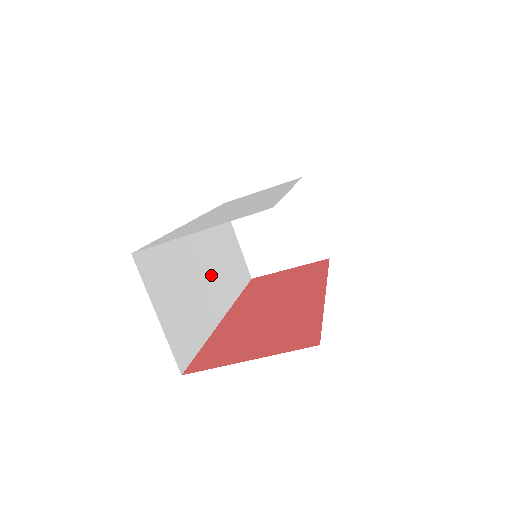
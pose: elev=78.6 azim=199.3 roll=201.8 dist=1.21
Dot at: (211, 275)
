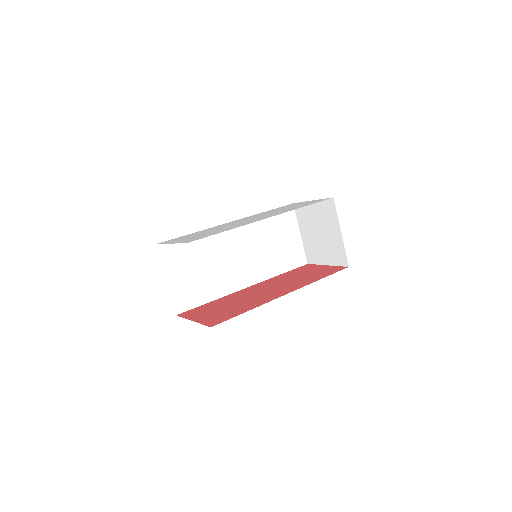
Dot at: (242, 259)
